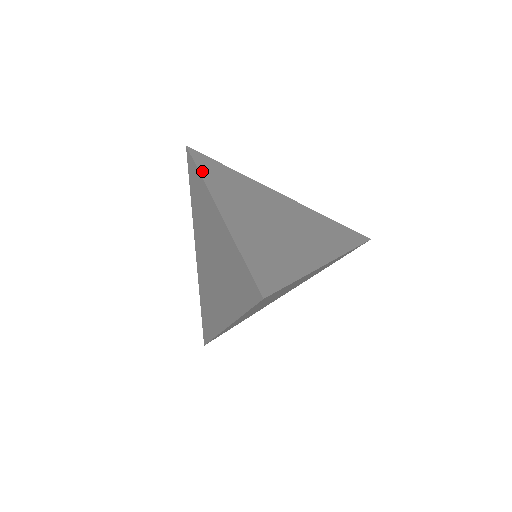
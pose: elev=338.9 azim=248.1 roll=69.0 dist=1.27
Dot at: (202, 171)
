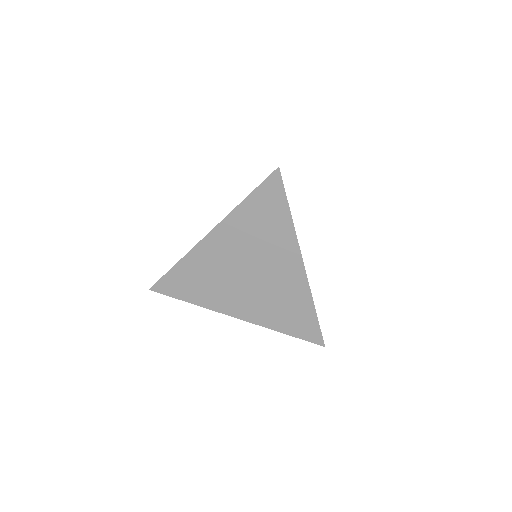
Dot at: (290, 211)
